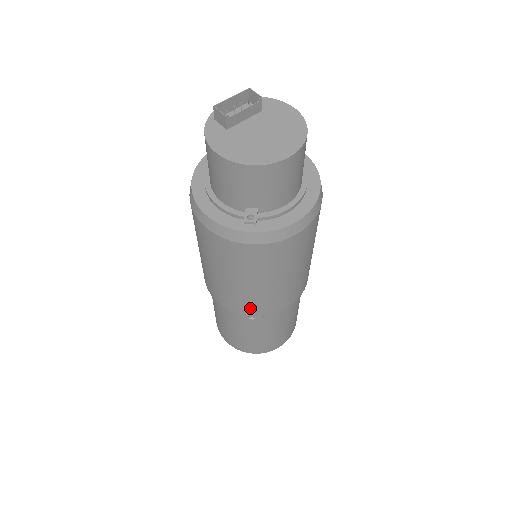
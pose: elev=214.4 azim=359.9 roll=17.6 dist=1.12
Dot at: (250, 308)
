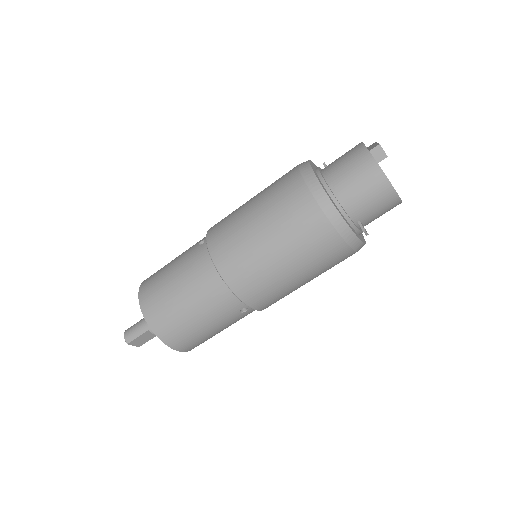
Dot at: (266, 300)
